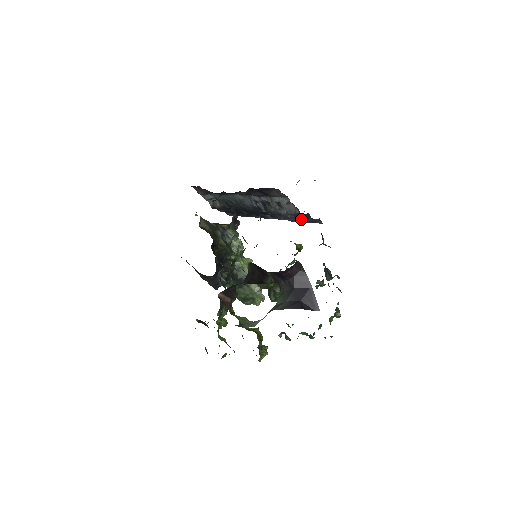
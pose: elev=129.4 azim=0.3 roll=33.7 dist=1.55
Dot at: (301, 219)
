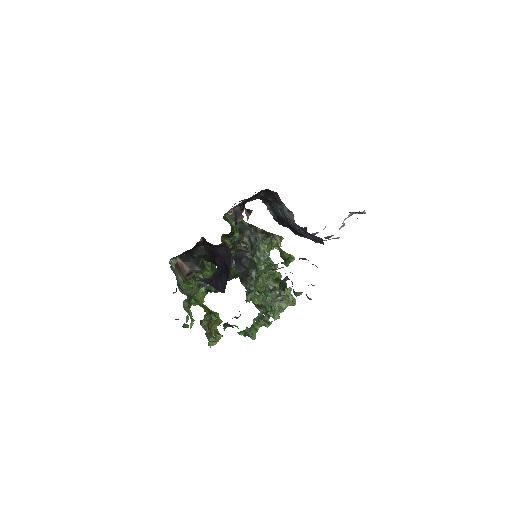
Dot at: occluded
